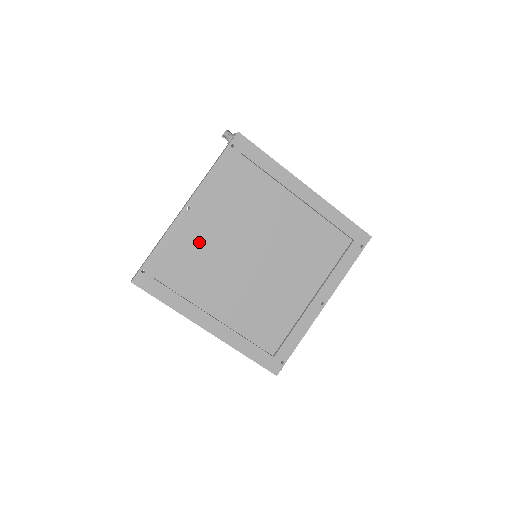
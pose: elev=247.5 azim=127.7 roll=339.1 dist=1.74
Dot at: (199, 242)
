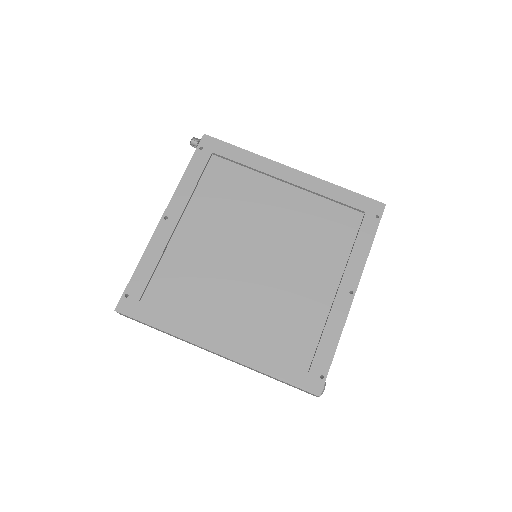
Dot at: (186, 252)
